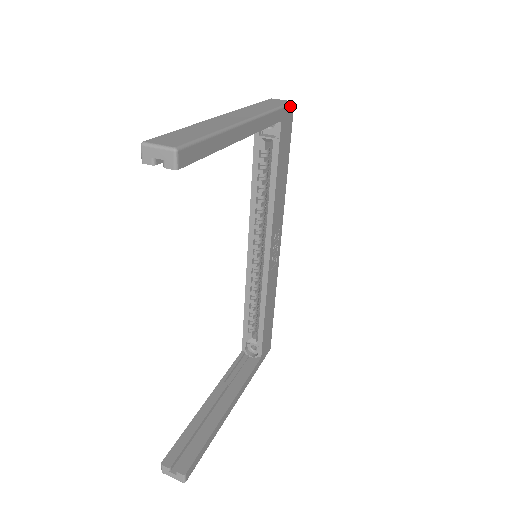
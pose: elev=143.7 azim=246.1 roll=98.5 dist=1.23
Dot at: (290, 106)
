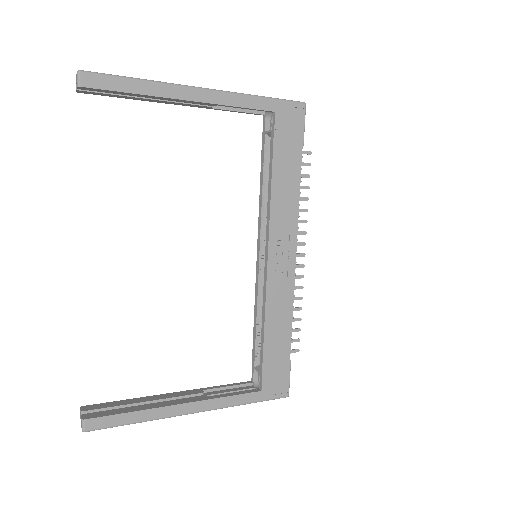
Dot at: (295, 104)
